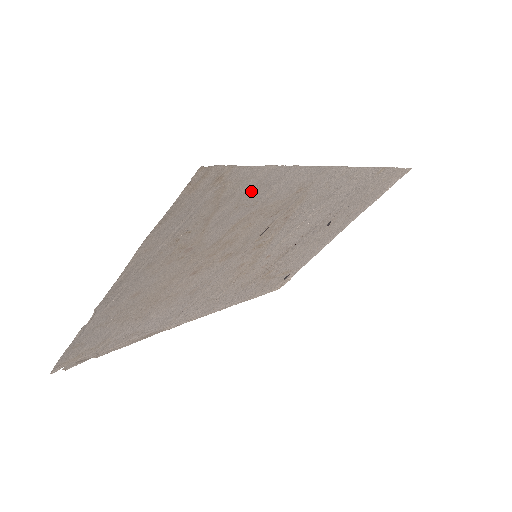
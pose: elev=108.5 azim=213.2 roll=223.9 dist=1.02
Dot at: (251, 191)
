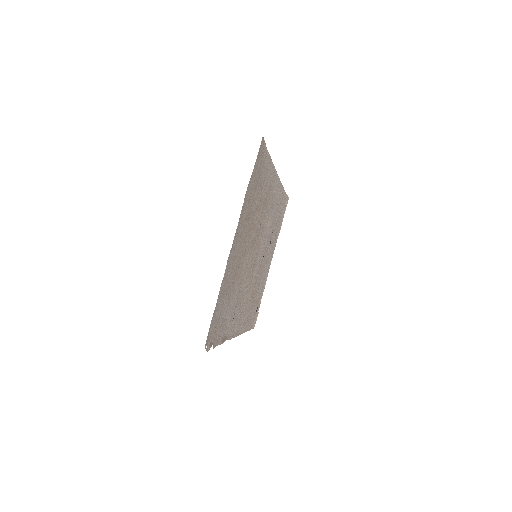
Dot at: (264, 173)
